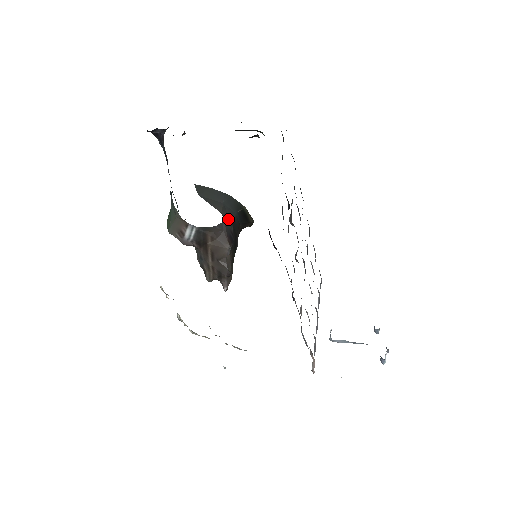
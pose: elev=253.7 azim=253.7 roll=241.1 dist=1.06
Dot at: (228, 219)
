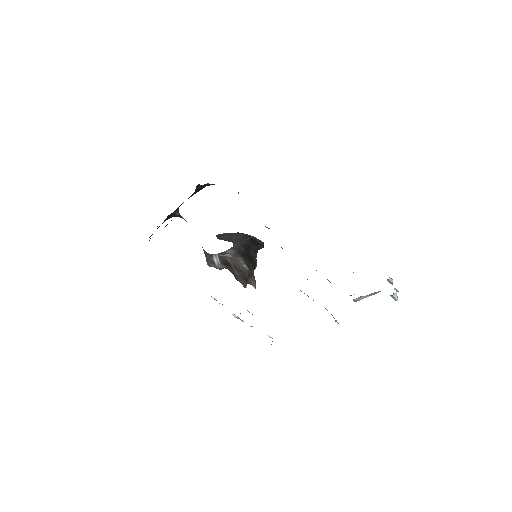
Dot at: (239, 245)
